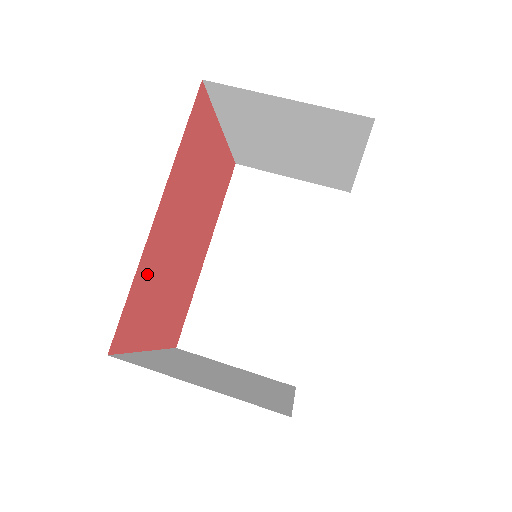
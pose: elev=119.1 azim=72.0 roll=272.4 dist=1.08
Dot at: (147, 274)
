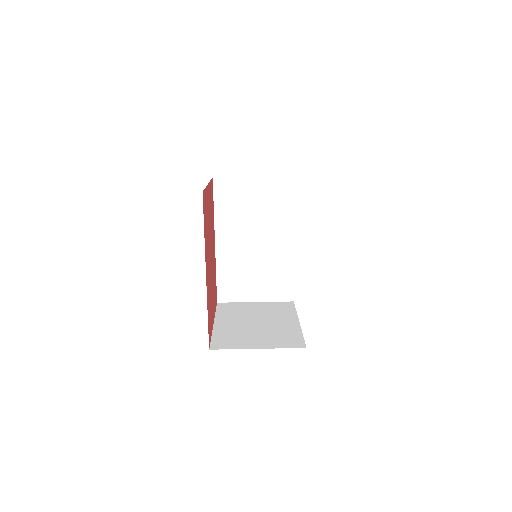
Dot at: (208, 301)
